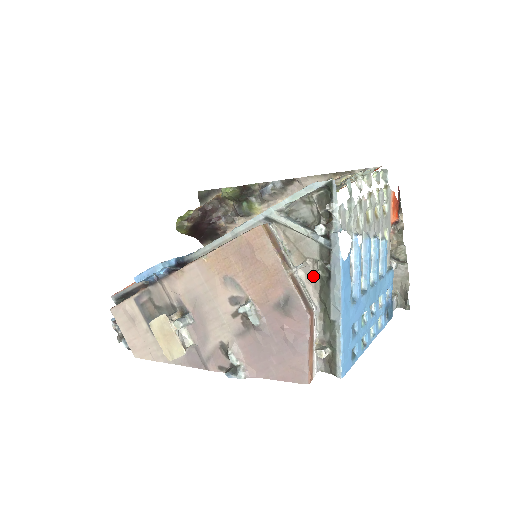
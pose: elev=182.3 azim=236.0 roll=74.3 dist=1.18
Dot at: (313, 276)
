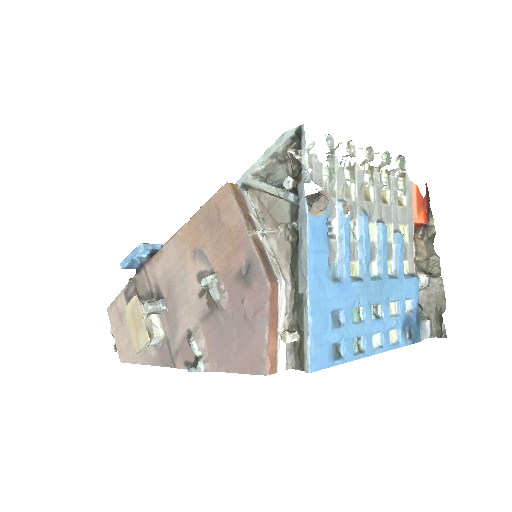
Dot at: (285, 244)
